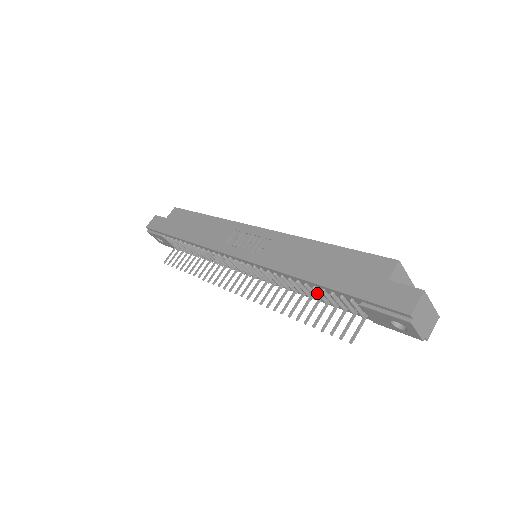
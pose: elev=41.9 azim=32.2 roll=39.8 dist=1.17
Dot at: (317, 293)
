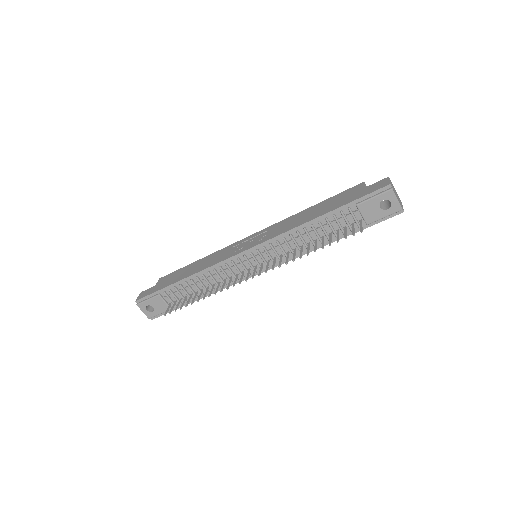
Dot at: (322, 227)
